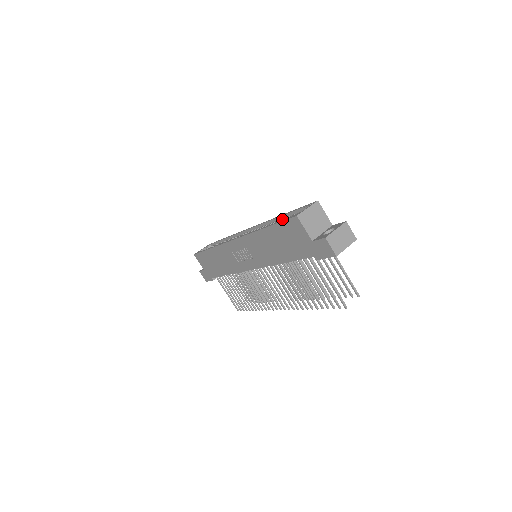
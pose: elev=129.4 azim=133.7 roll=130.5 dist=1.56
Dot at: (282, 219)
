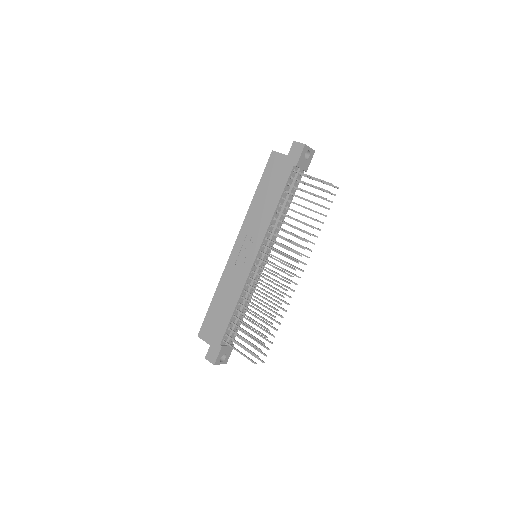
Dot at: occluded
